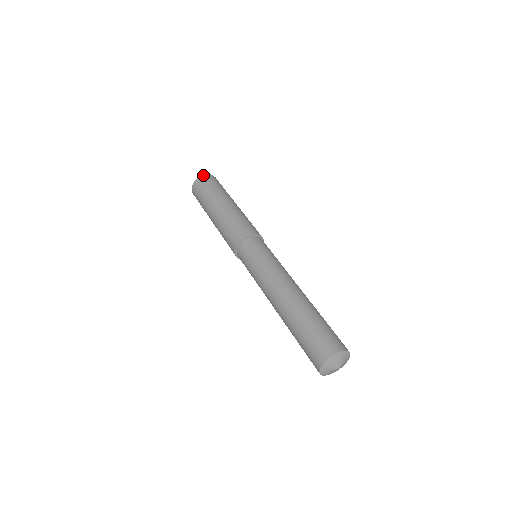
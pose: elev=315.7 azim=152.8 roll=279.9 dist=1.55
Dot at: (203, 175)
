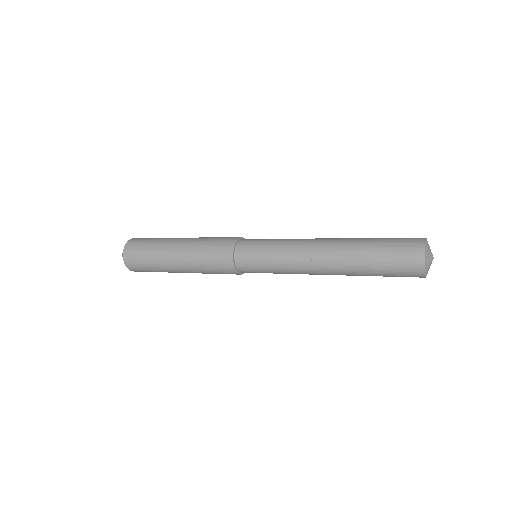
Dot at: (131, 239)
